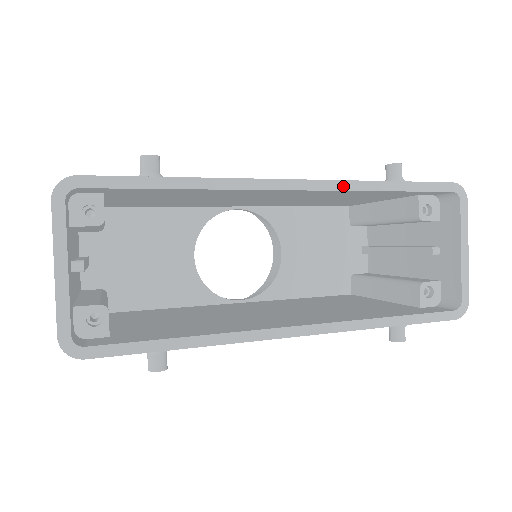
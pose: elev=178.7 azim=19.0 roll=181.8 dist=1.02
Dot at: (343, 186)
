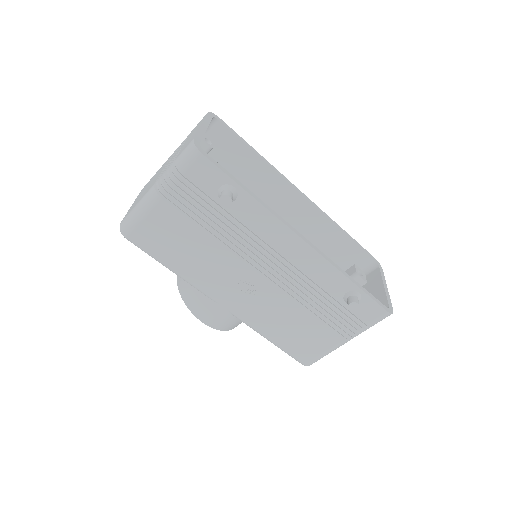
Dot at: (325, 214)
